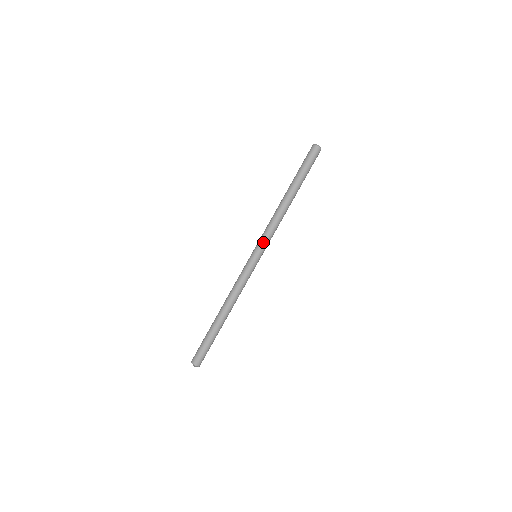
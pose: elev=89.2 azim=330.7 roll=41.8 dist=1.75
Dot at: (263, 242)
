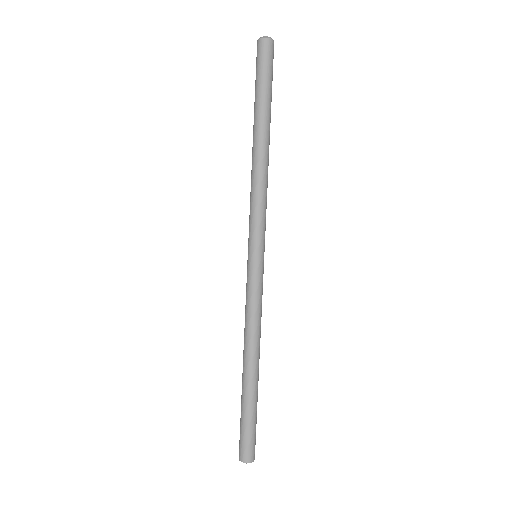
Dot at: (250, 230)
